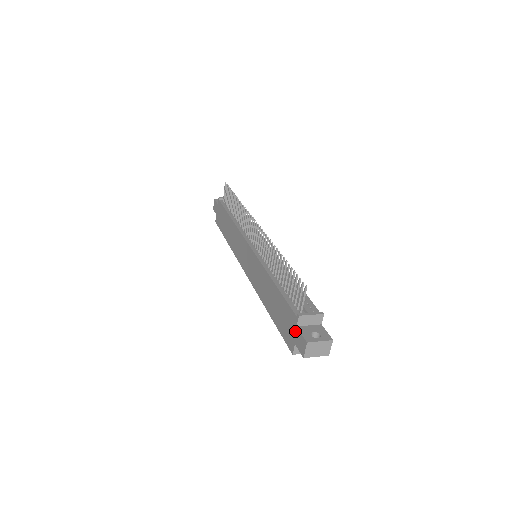
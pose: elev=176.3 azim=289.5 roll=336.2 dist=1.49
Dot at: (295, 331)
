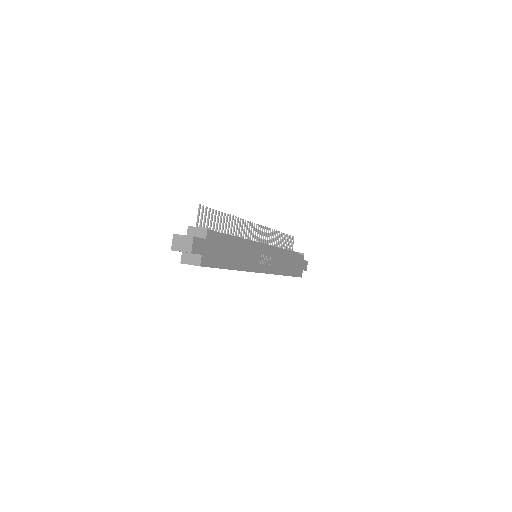
Dot at: occluded
